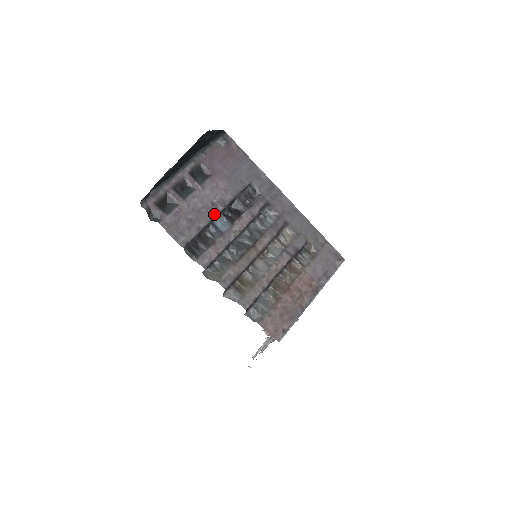
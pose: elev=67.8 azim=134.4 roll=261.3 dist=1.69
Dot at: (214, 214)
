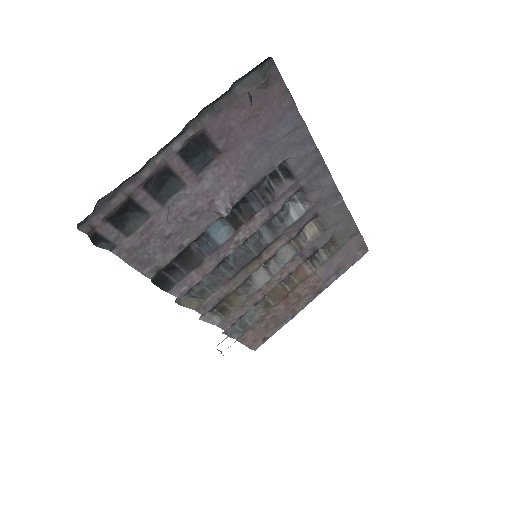
Dot at: (210, 221)
